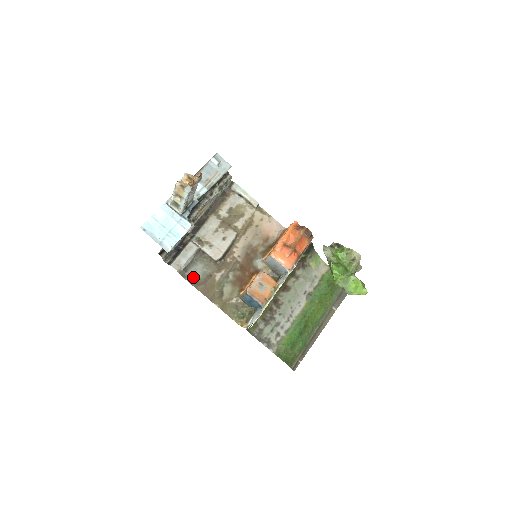
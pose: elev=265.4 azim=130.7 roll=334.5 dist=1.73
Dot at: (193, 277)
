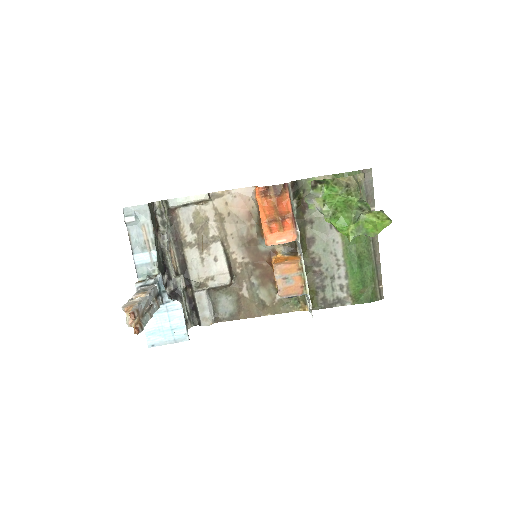
Dot at: (227, 314)
